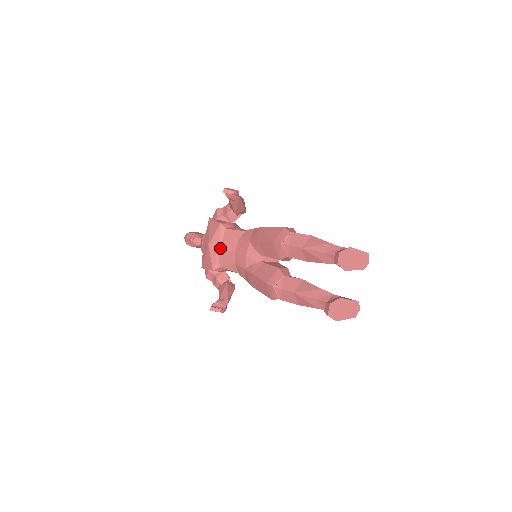
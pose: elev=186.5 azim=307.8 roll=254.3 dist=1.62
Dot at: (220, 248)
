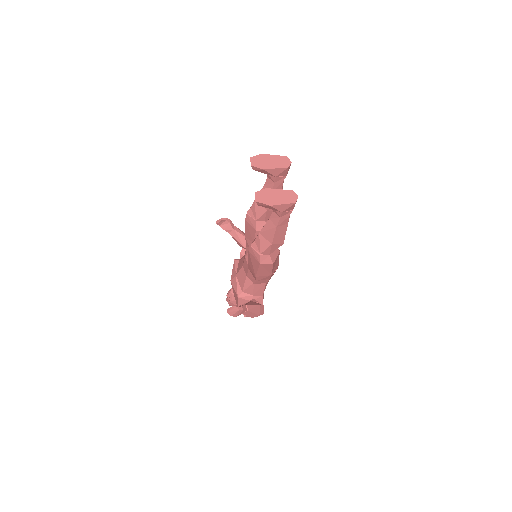
Dot at: (236, 274)
